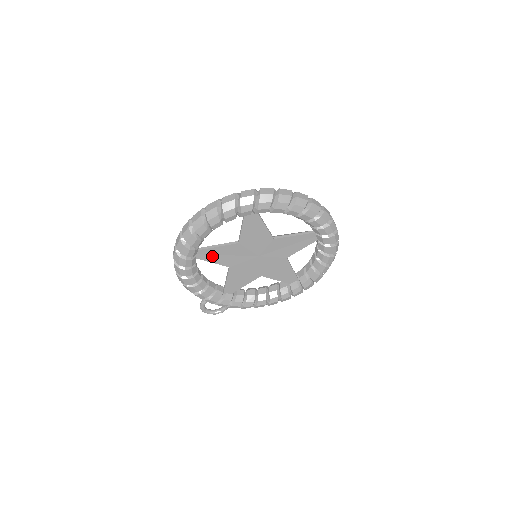
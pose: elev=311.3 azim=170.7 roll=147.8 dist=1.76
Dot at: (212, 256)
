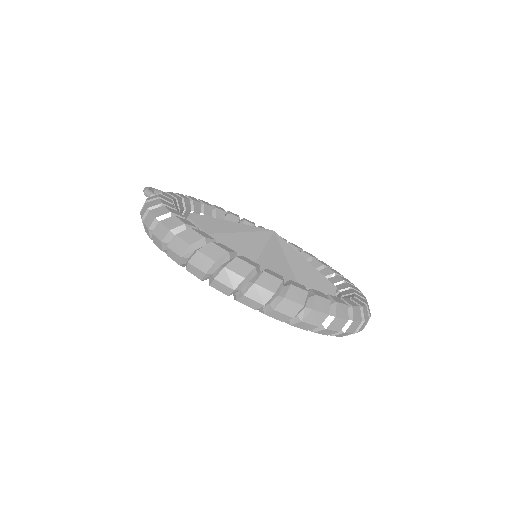
Dot at: occluded
